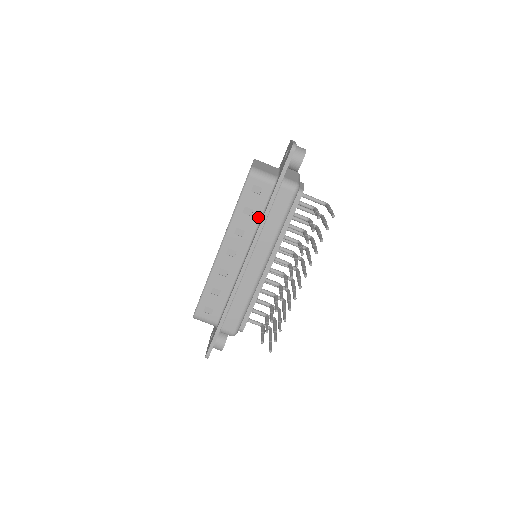
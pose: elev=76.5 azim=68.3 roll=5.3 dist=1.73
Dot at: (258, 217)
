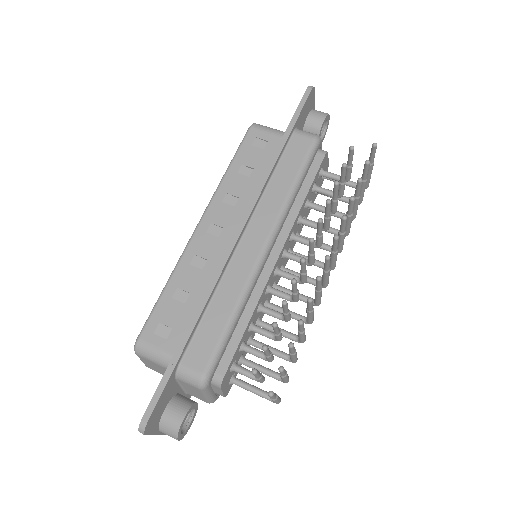
Dot at: (260, 178)
